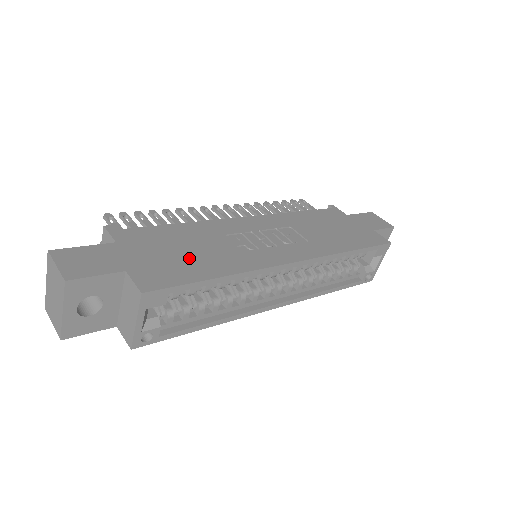
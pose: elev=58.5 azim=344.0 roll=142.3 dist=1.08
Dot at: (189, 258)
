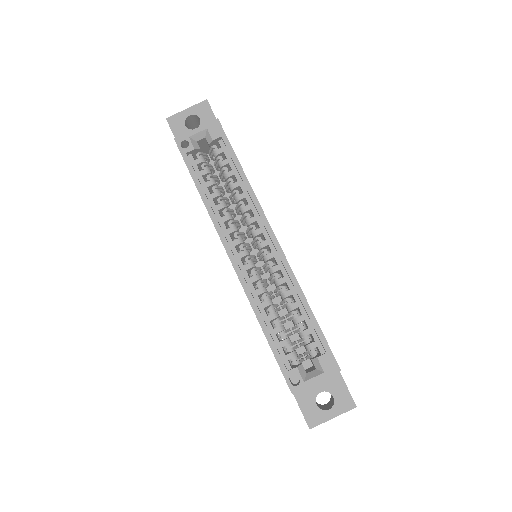
Dot at: occluded
